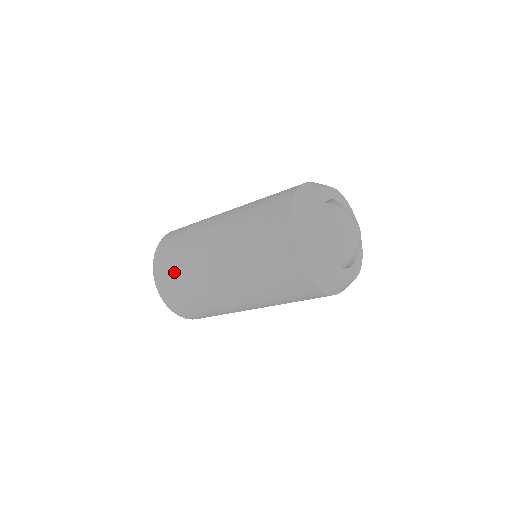
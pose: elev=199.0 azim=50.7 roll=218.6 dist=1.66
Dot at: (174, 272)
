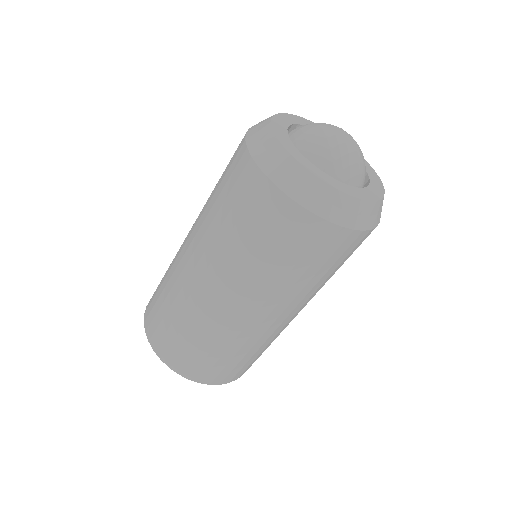
Dot at: (159, 307)
